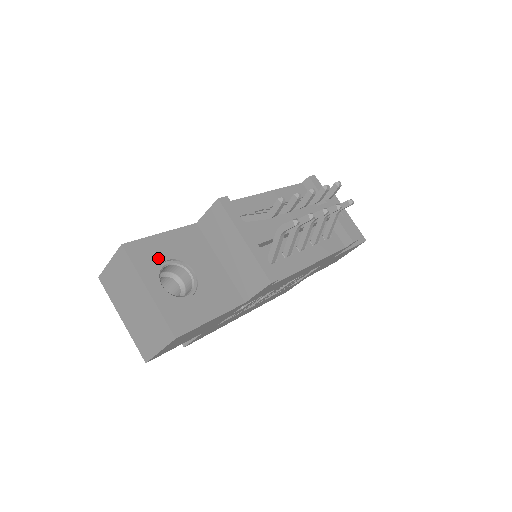
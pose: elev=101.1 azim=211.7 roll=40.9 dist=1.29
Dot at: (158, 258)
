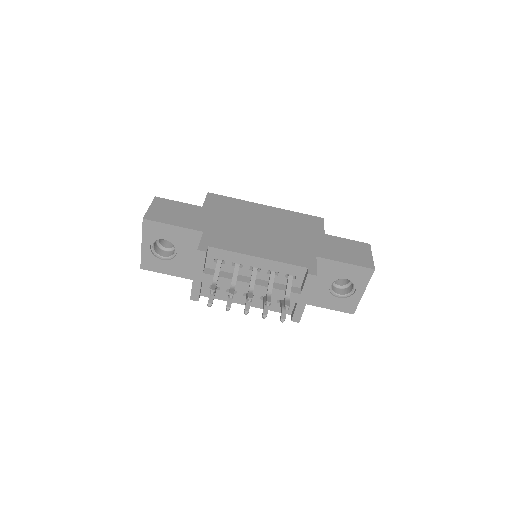
Dot at: (160, 235)
